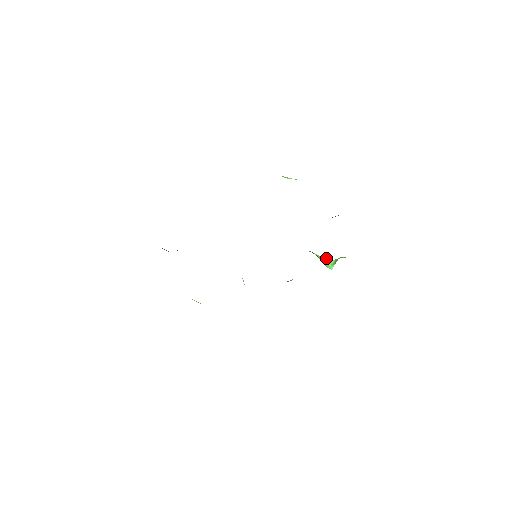
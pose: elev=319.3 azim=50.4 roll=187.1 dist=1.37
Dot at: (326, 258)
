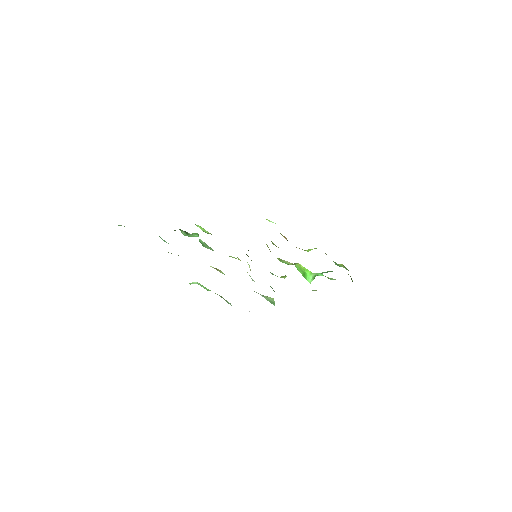
Dot at: occluded
